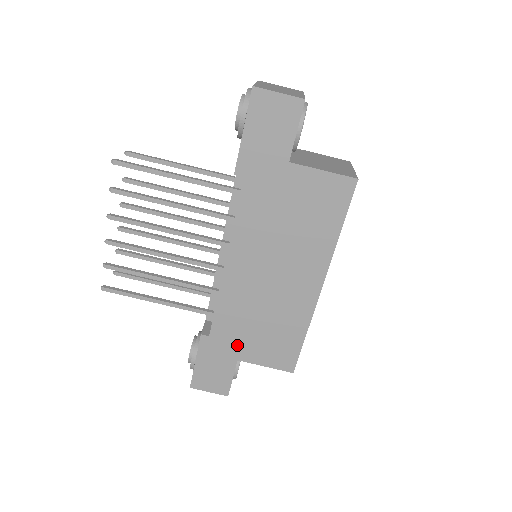
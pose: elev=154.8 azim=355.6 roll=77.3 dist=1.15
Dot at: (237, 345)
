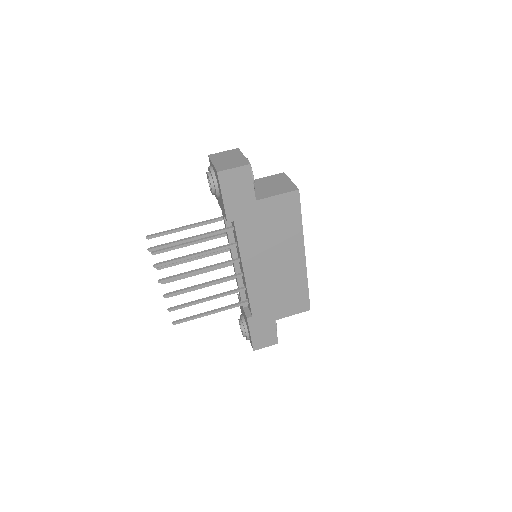
Dot at: (271, 312)
